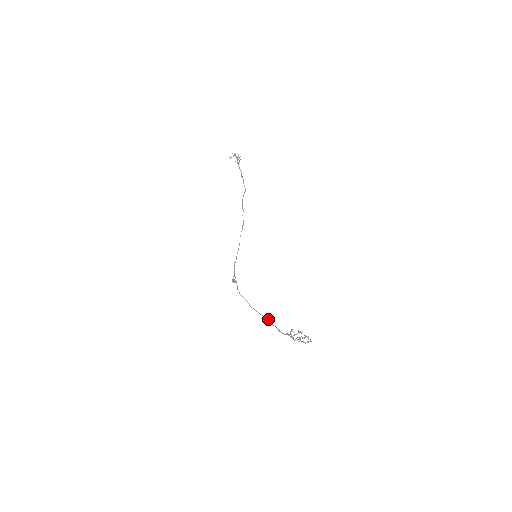
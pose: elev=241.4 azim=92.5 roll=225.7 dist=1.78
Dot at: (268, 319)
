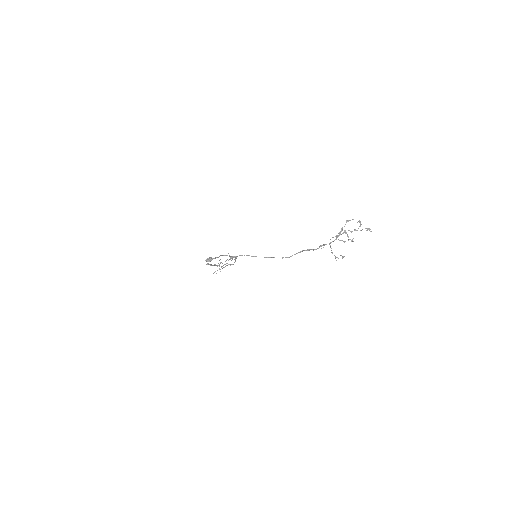
Dot at: (274, 257)
